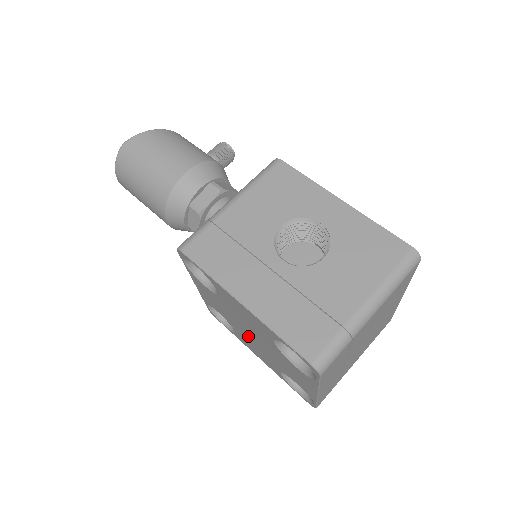
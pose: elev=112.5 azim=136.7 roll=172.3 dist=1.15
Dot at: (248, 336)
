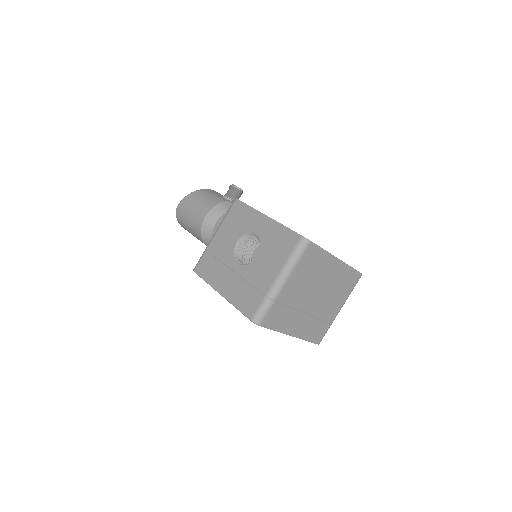
Dot at: occluded
